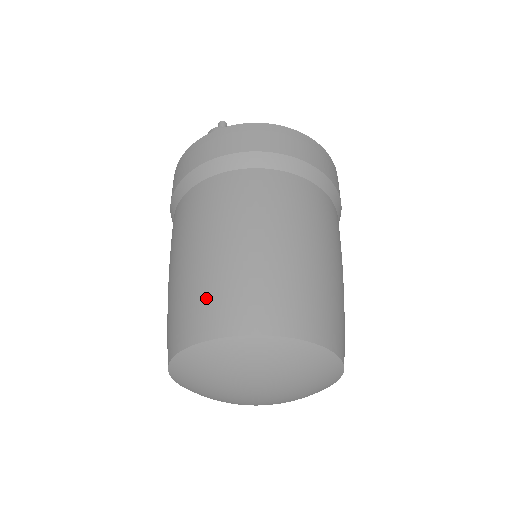
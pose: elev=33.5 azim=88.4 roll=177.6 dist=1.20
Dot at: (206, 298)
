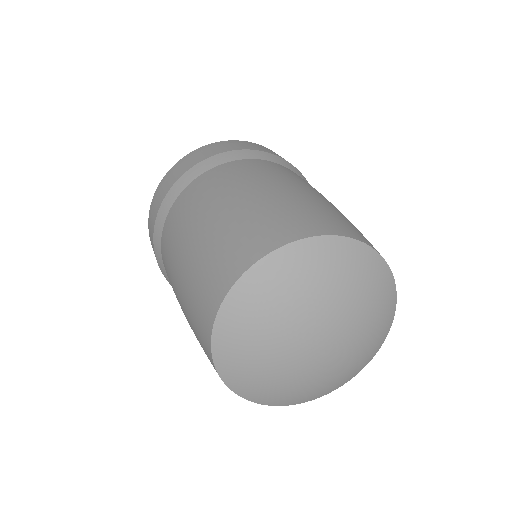
Dot at: (194, 311)
